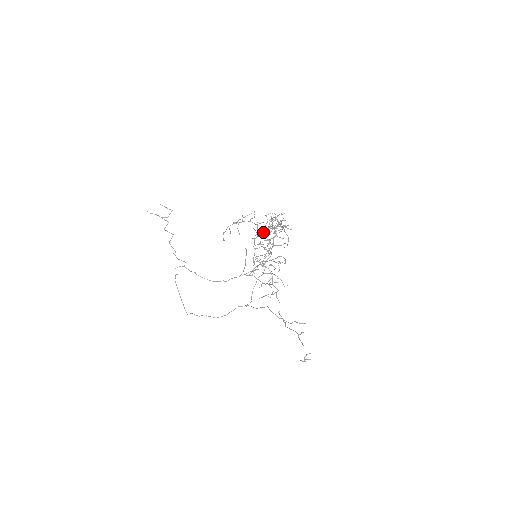
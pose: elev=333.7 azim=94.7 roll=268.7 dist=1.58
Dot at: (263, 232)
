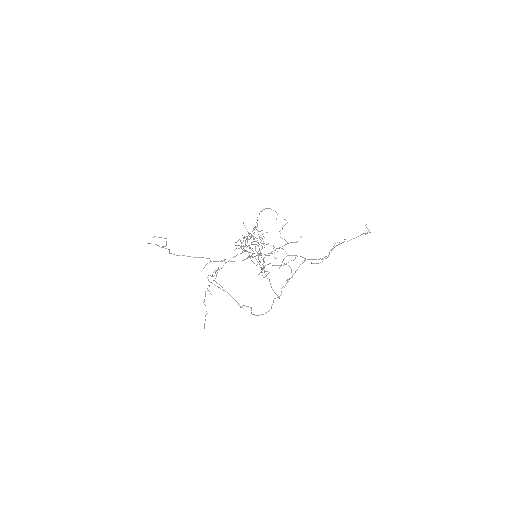
Dot at: (246, 245)
